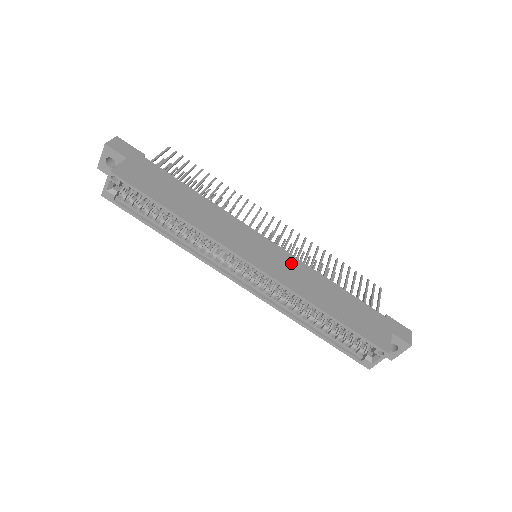
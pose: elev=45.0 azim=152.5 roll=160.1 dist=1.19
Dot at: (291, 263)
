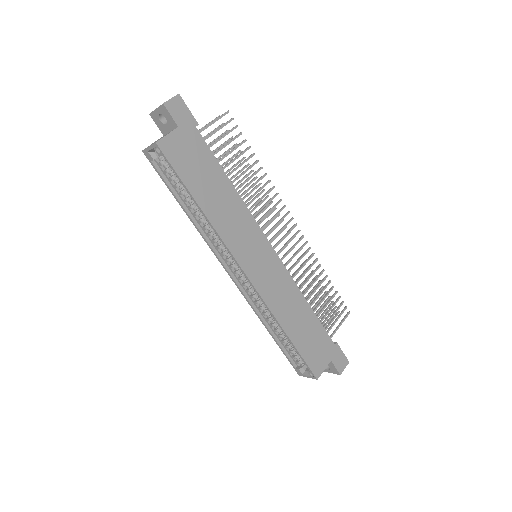
Dot at: (281, 278)
